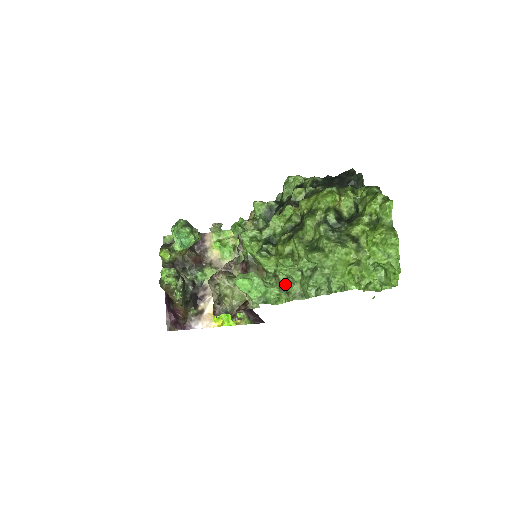
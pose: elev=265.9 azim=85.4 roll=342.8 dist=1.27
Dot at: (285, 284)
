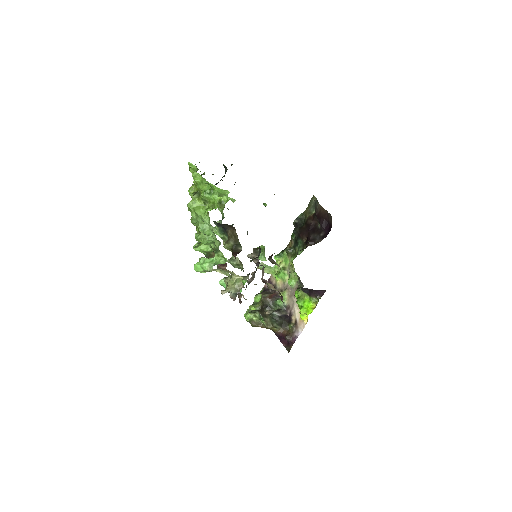
Dot at: (215, 247)
